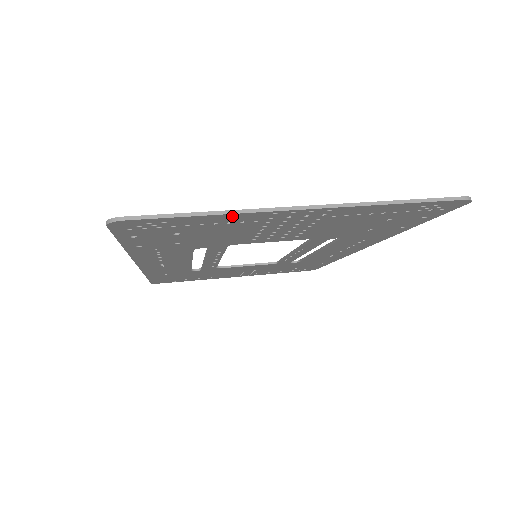
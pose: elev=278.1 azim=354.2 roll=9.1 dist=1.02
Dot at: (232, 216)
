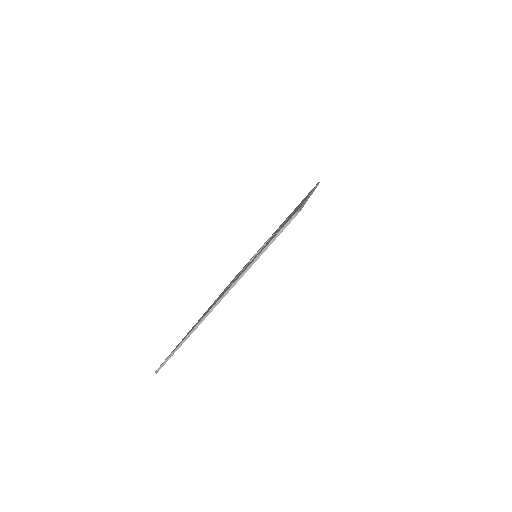
Dot at: occluded
